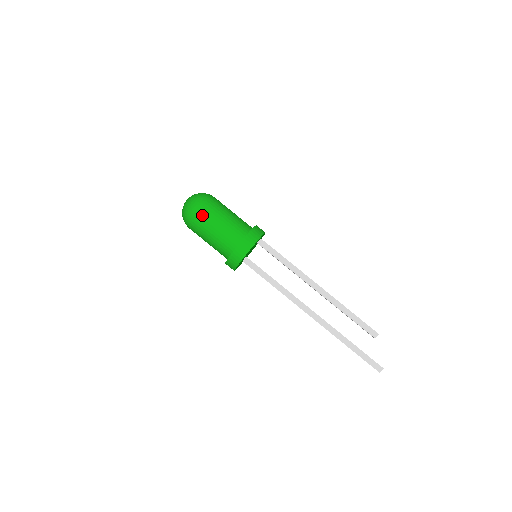
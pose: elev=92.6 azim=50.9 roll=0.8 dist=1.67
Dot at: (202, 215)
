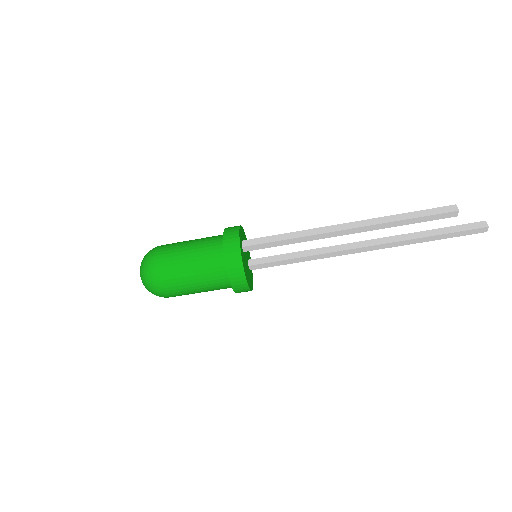
Dot at: (172, 294)
